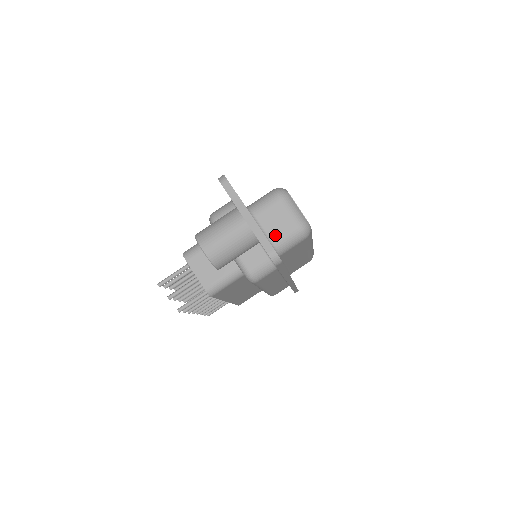
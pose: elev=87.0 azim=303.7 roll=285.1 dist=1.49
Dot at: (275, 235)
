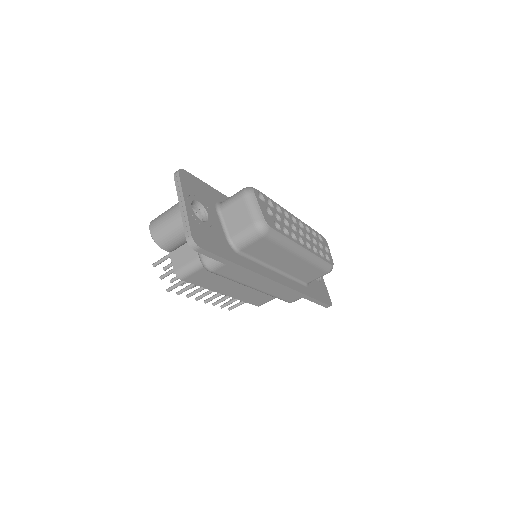
Dot at: (233, 230)
